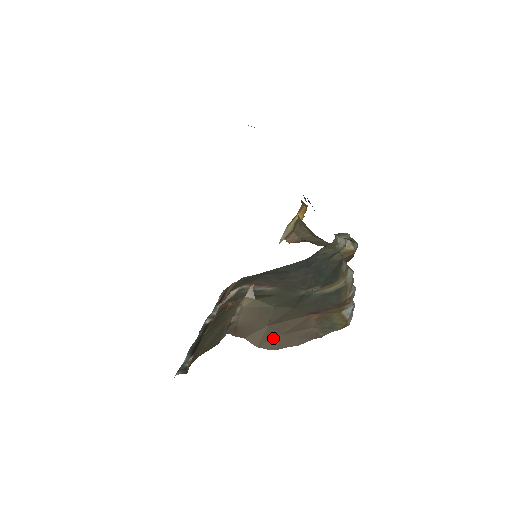
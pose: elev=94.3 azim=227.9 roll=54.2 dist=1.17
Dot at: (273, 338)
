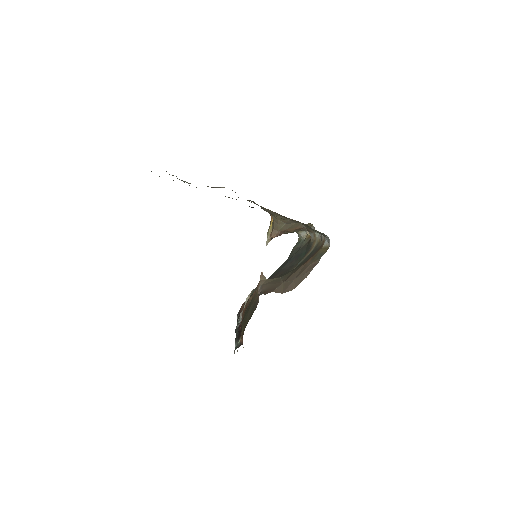
Dot at: (290, 284)
